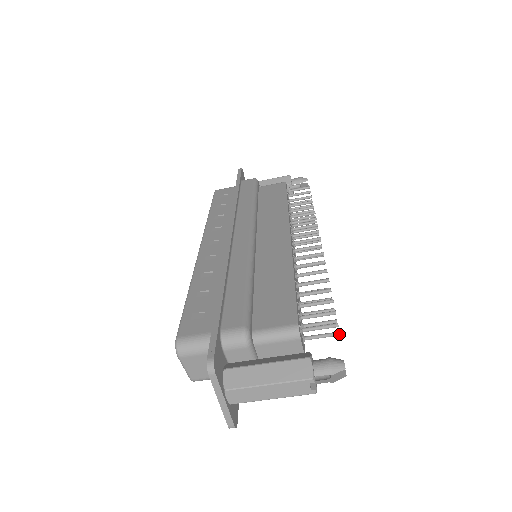
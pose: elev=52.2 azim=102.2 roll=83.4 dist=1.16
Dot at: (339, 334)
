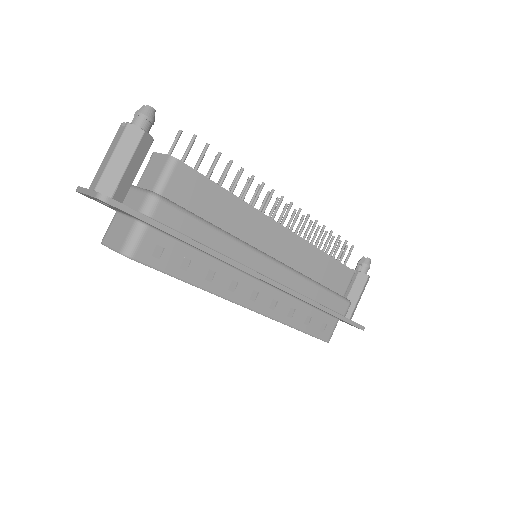
Dot at: (194, 135)
